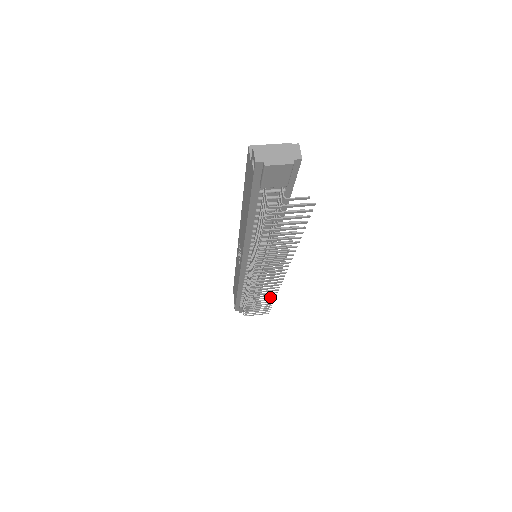
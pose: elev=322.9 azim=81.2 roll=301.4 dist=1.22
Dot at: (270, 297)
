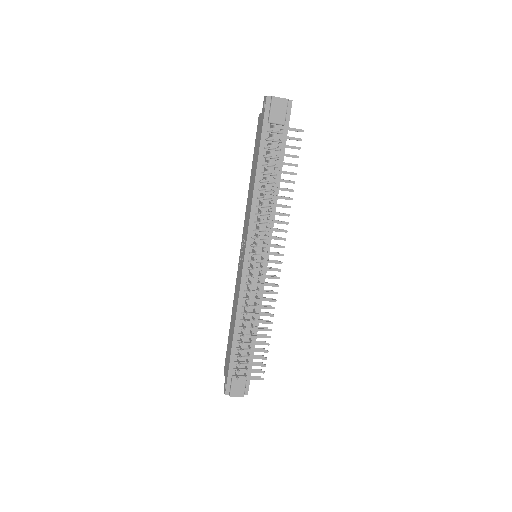
Dot at: (267, 321)
